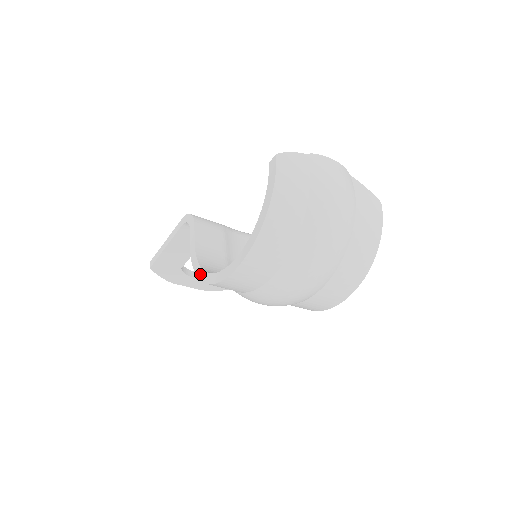
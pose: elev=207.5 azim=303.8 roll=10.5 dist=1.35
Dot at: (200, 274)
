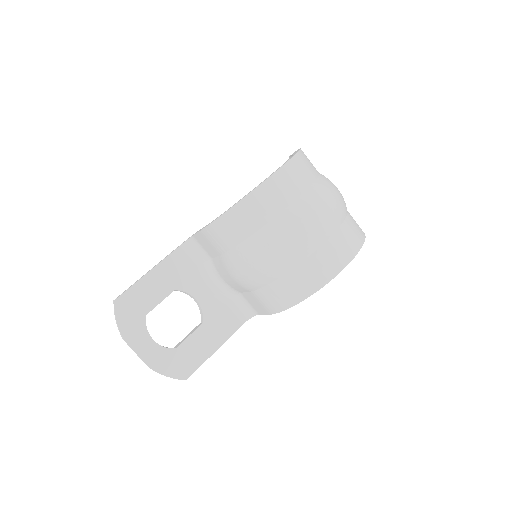
Dot at: (224, 212)
